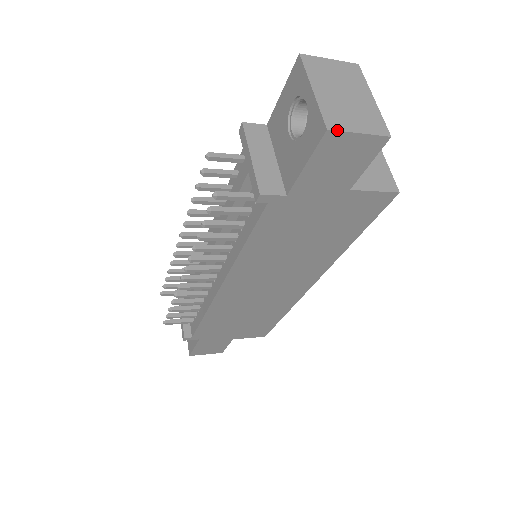
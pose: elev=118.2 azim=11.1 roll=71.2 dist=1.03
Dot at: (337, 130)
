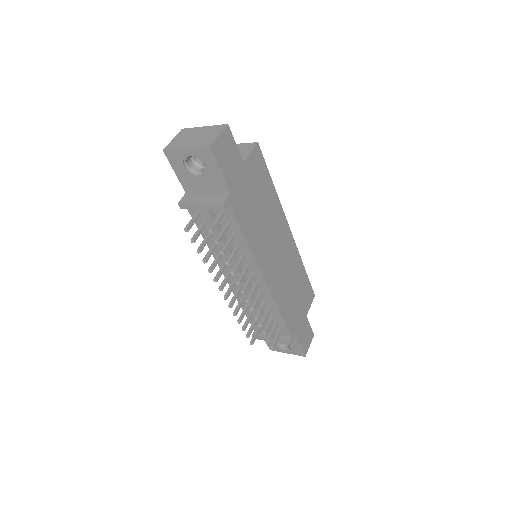
Dot at: (212, 143)
